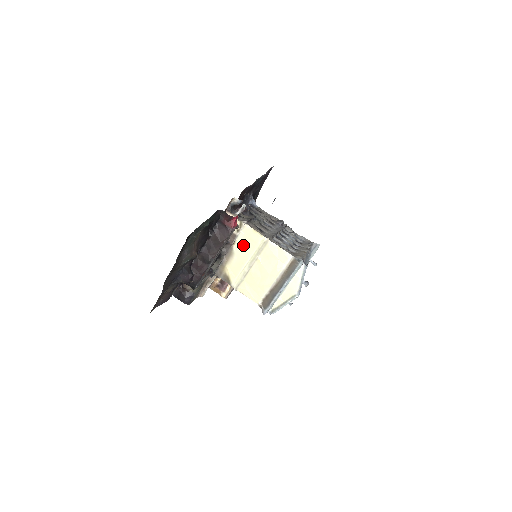
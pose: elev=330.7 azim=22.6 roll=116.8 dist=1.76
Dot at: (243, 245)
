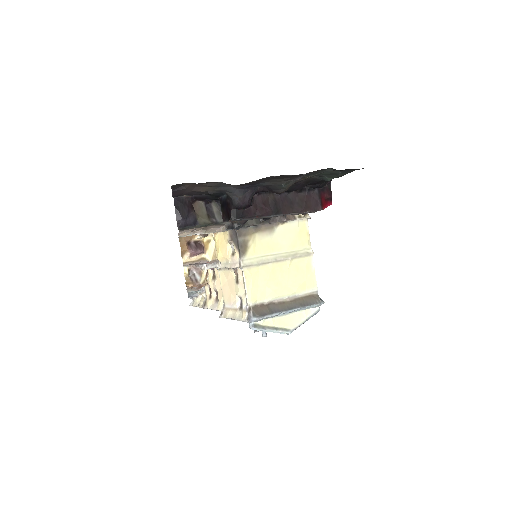
Dot at: (289, 234)
